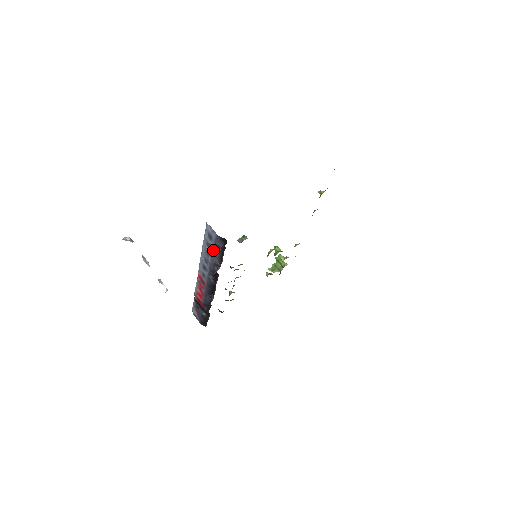
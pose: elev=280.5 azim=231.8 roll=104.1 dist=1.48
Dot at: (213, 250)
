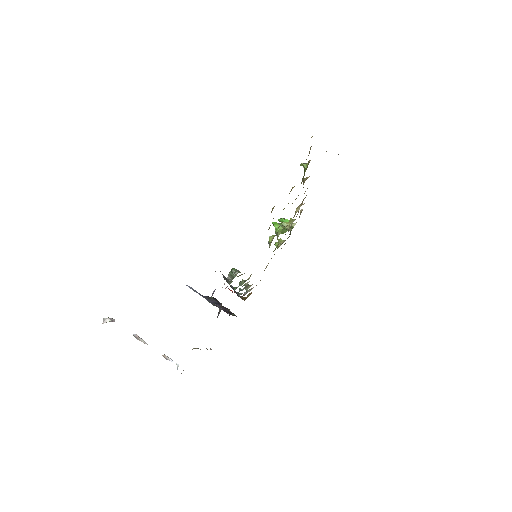
Dot at: occluded
